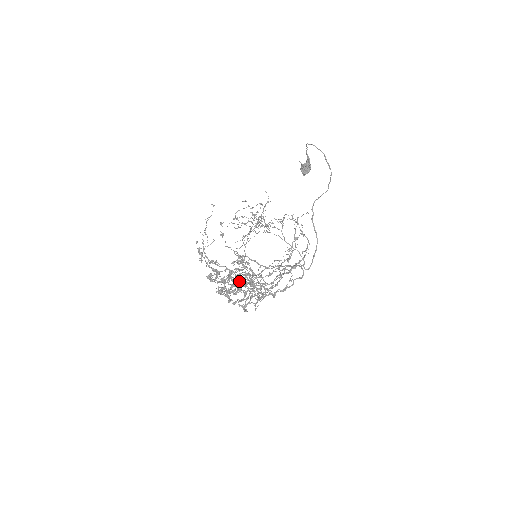
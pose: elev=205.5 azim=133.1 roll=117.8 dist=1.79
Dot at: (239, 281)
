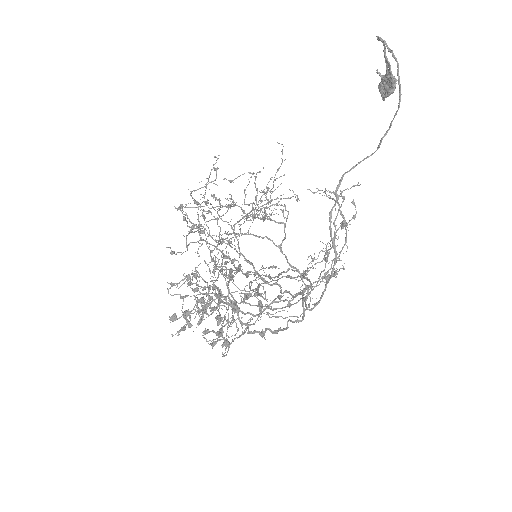
Dot at: occluded
